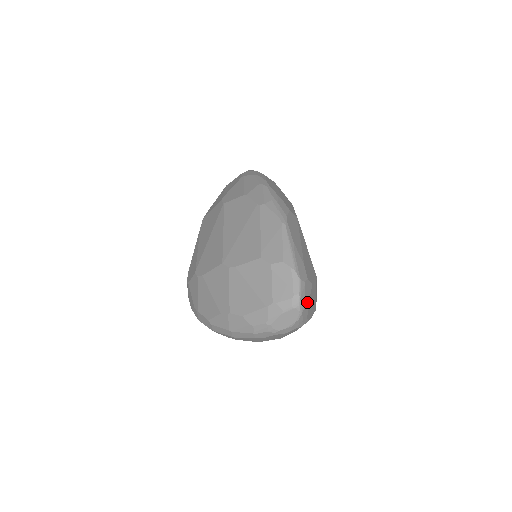
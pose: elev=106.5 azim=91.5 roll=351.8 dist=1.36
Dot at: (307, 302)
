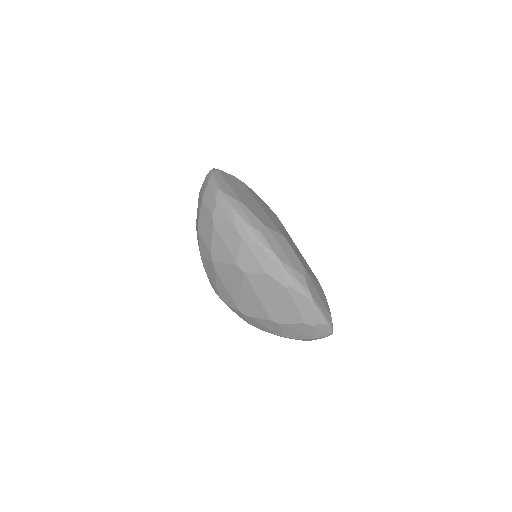
Dot at: occluded
